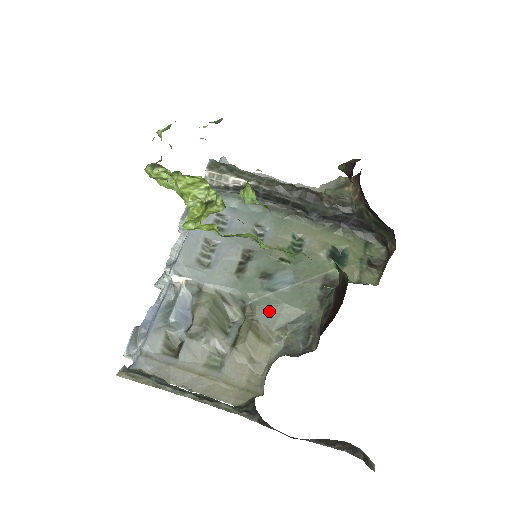
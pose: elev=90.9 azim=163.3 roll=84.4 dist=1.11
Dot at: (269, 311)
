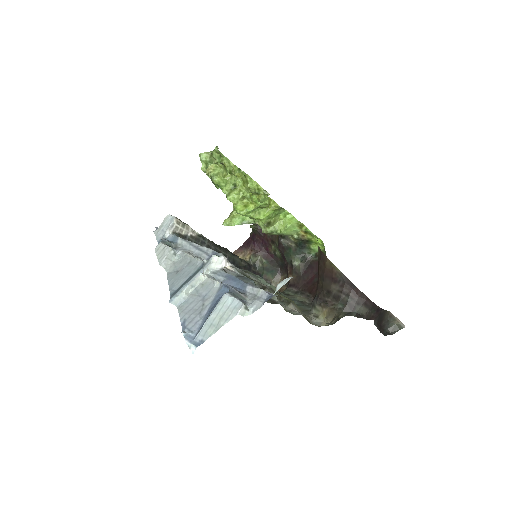
Dot at: (279, 292)
